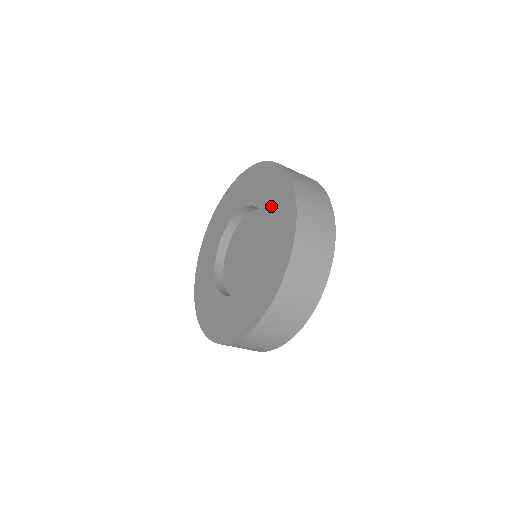
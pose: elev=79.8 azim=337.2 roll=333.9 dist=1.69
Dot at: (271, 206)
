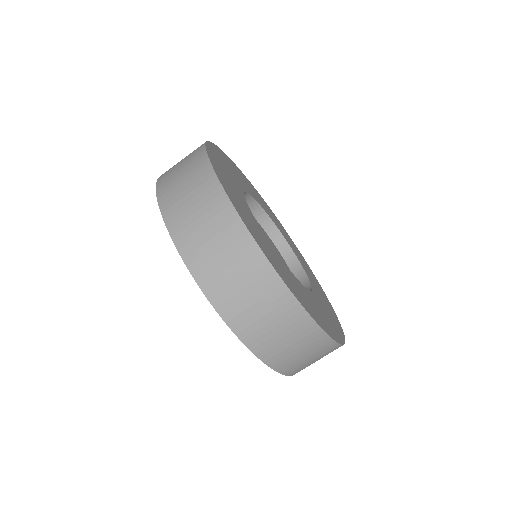
Dot at: occluded
